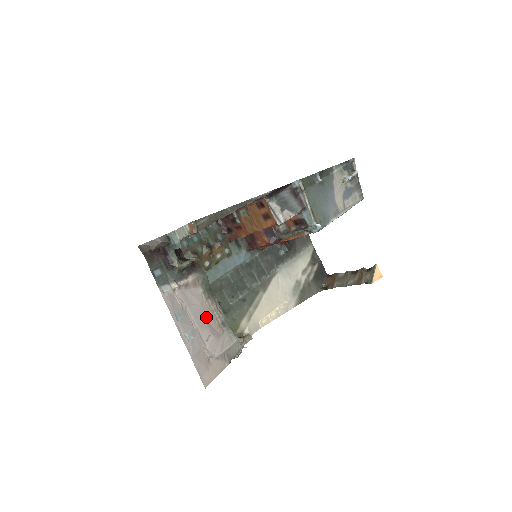
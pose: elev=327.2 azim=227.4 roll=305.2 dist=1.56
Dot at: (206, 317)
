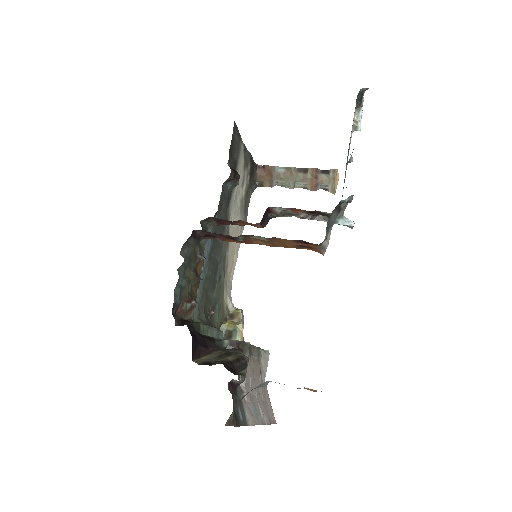
Dot at: (254, 373)
